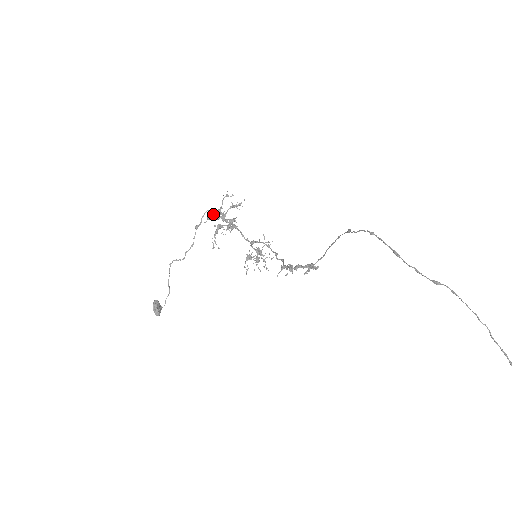
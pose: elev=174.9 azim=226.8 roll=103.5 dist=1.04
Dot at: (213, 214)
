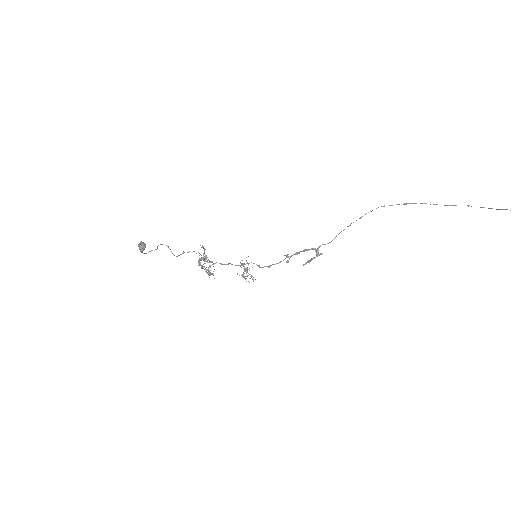
Dot at: occluded
